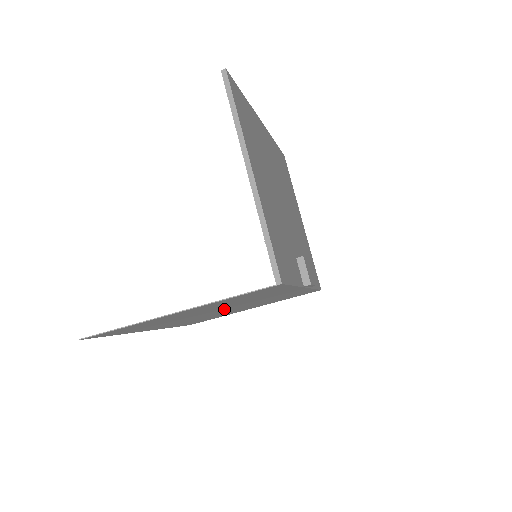
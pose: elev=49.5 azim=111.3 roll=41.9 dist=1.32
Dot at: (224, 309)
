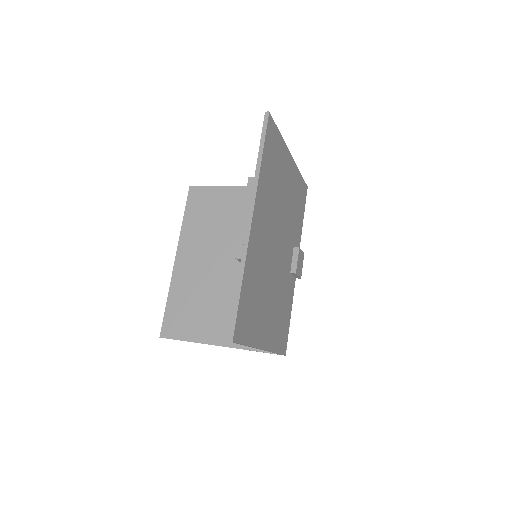
Dot at: (235, 268)
